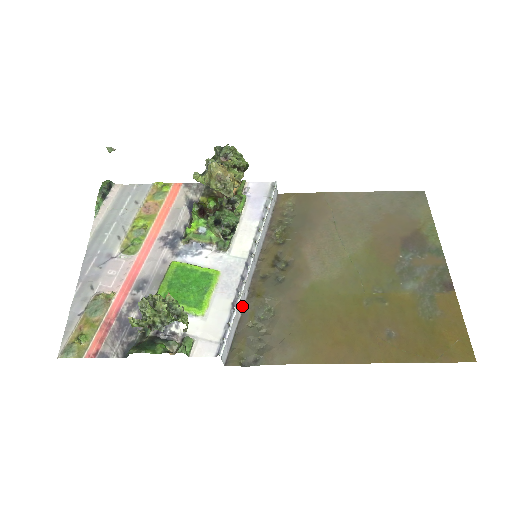
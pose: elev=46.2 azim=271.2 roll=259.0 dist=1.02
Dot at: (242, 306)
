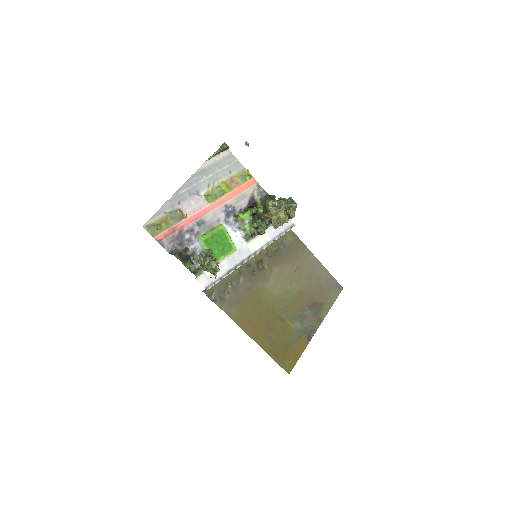
Dot at: occluded
